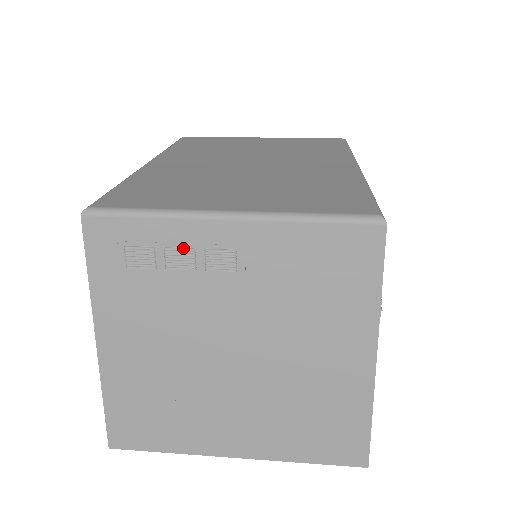
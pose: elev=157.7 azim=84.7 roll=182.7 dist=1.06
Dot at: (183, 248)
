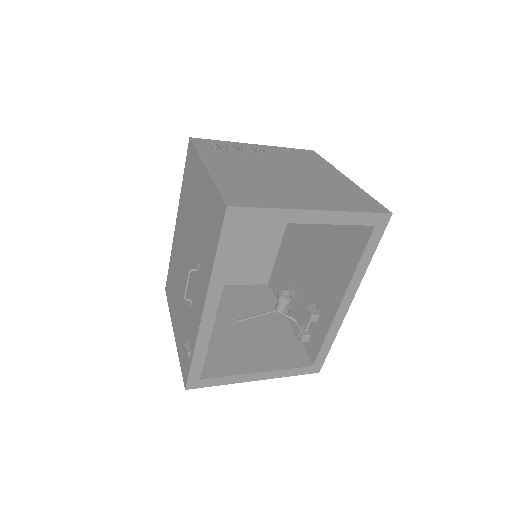
Dot at: (240, 147)
